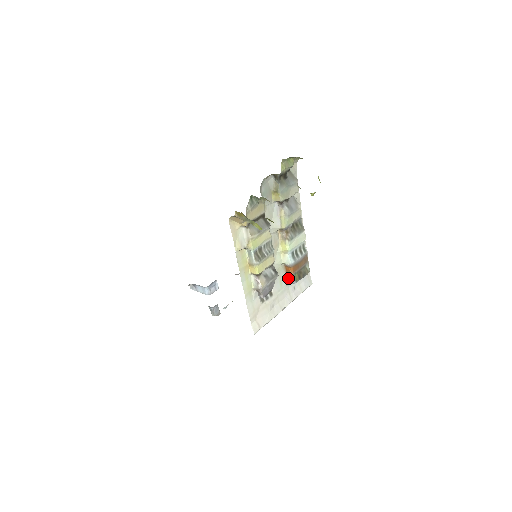
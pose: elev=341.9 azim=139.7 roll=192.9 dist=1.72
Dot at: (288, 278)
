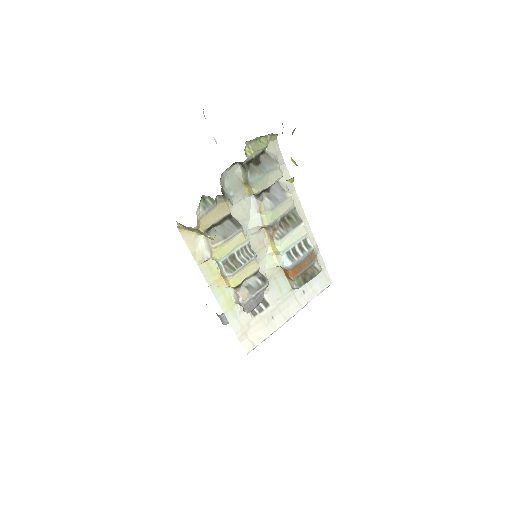
Dot at: (290, 282)
